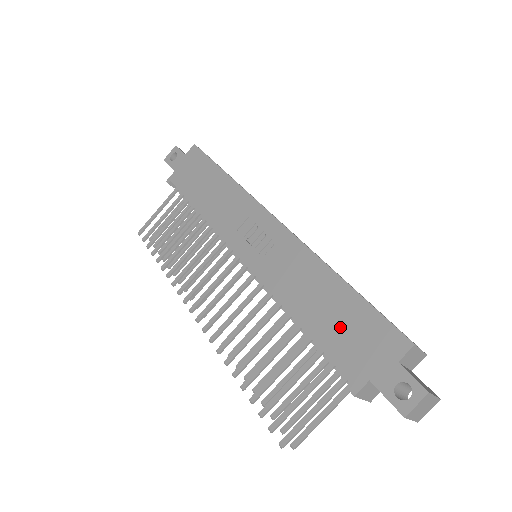
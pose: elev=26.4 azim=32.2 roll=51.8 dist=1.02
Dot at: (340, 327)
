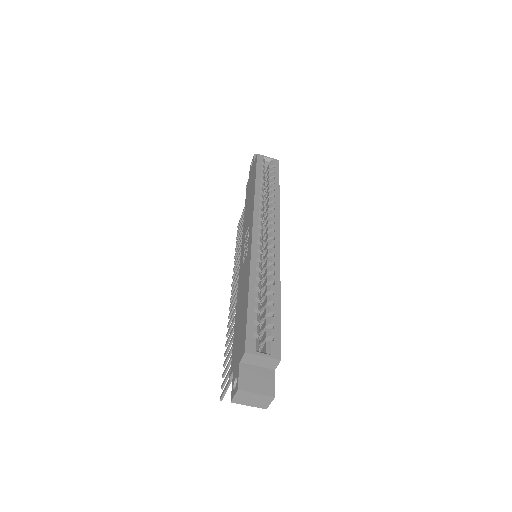
Dot at: (239, 327)
